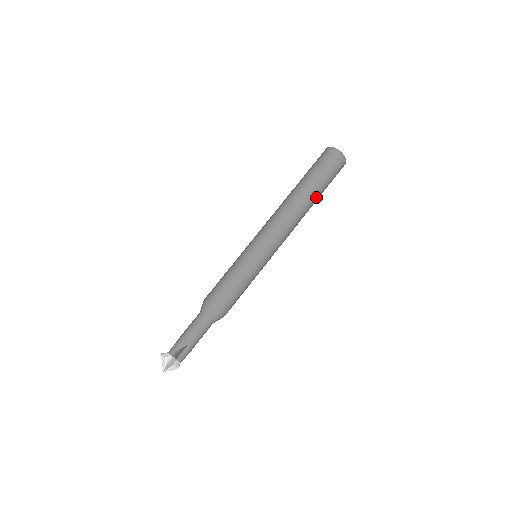
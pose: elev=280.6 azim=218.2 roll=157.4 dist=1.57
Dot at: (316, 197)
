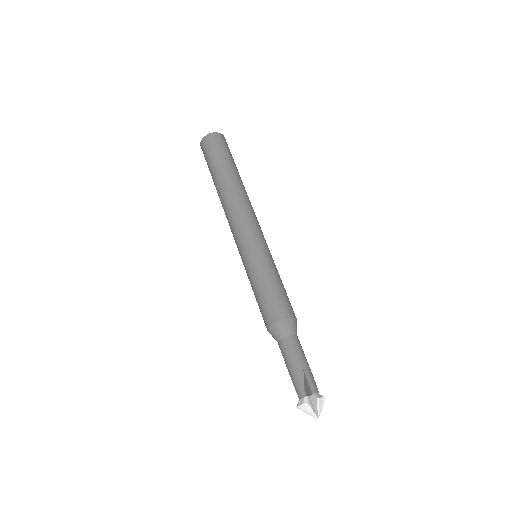
Dot at: (237, 174)
